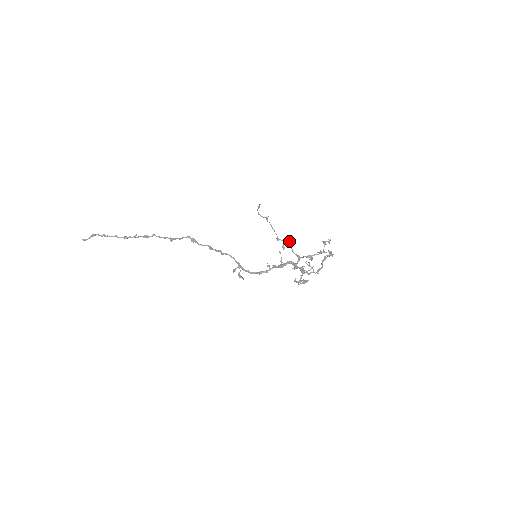
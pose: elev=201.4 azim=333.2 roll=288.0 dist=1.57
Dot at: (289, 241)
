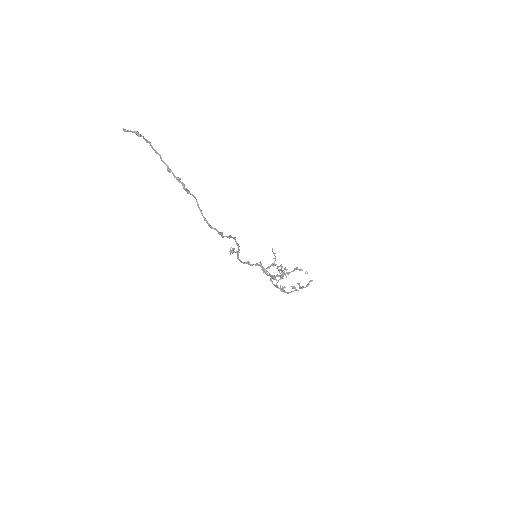
Dot at: occluded
